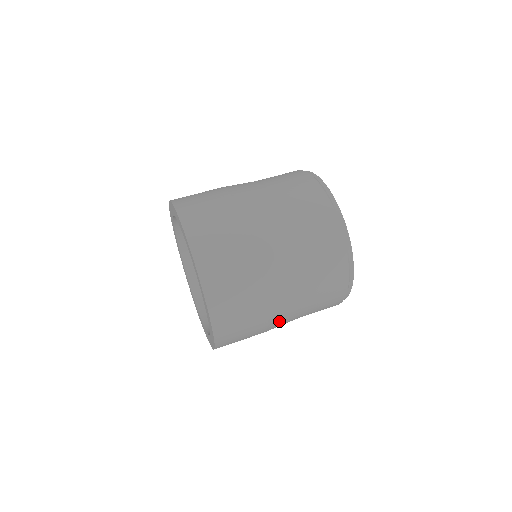
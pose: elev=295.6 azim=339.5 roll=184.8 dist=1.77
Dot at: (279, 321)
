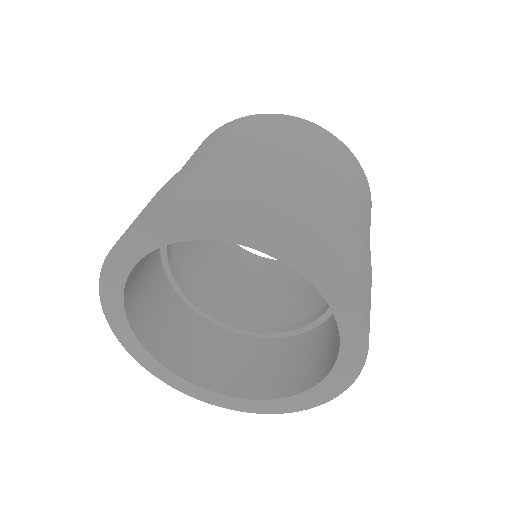
Dot at: occluded
